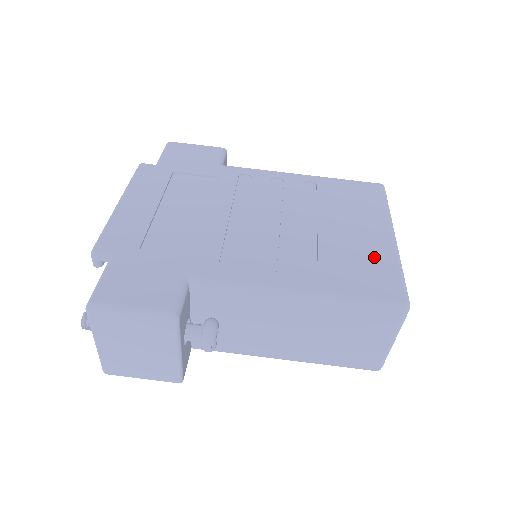
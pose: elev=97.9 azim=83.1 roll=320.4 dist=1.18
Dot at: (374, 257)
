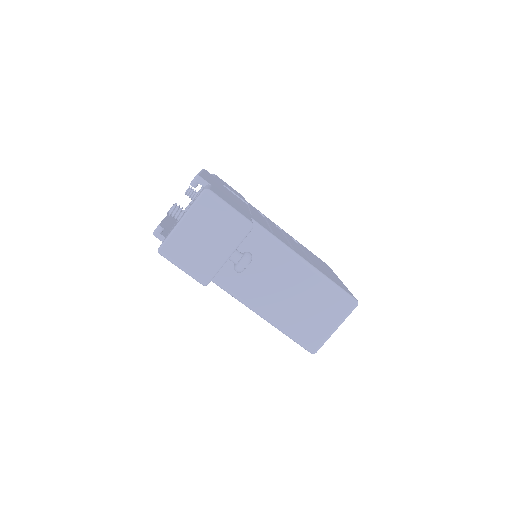
Dot at: (337, 280)
